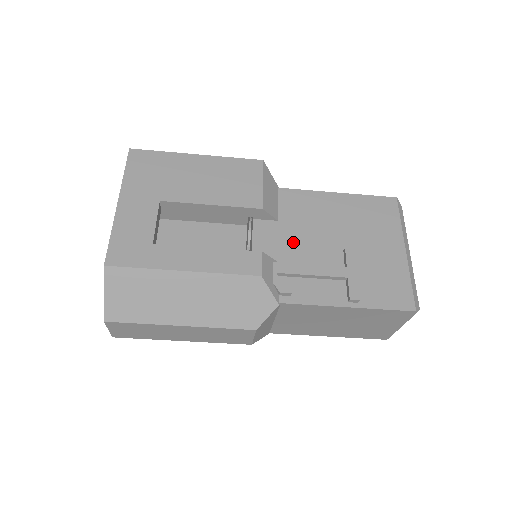
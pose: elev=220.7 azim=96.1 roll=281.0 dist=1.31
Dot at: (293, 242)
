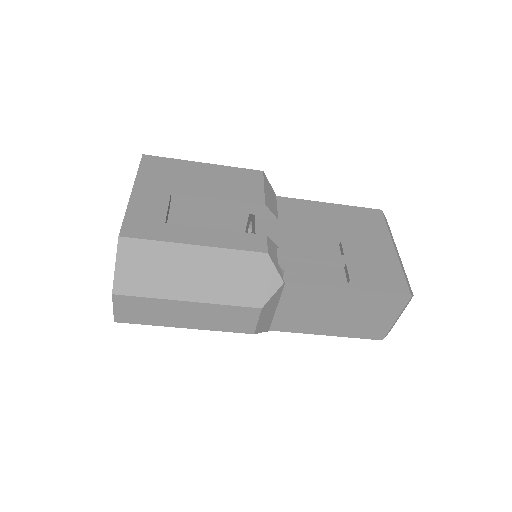
Dot at: (293, 236)
